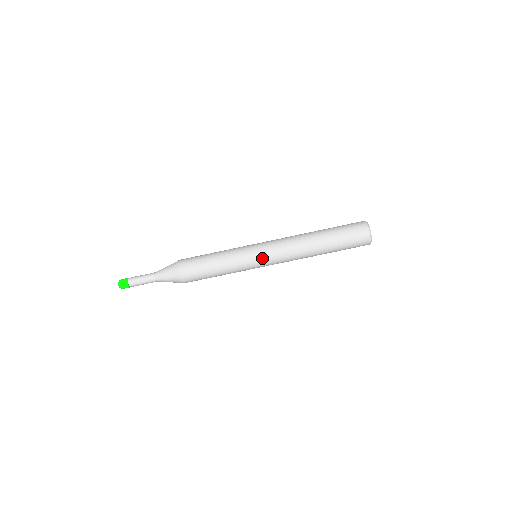
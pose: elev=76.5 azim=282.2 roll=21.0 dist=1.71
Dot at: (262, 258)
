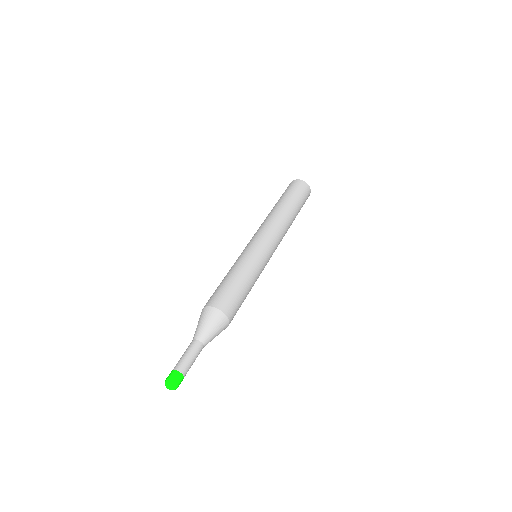
Dot at: (253, 241)
